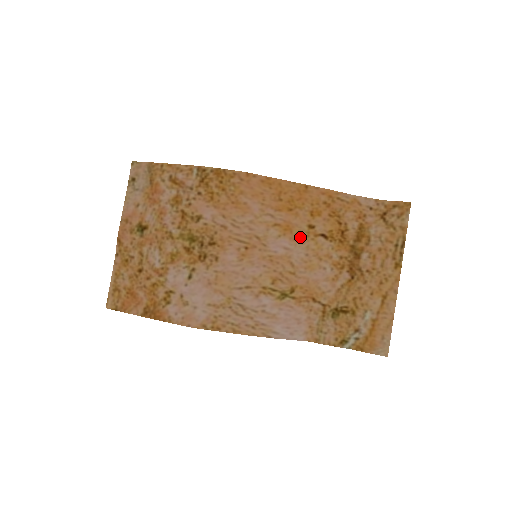
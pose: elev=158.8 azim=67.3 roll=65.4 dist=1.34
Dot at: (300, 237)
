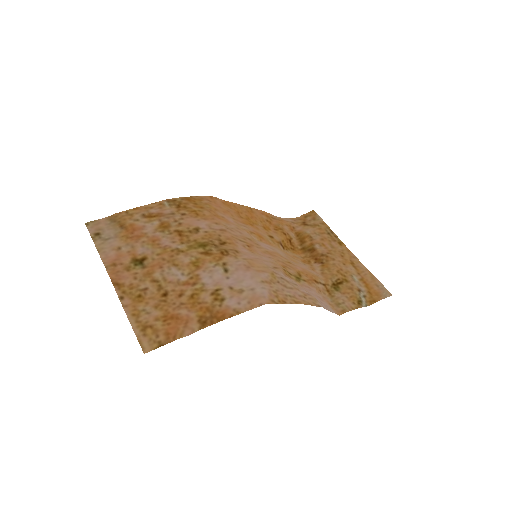
Dot at: (271, 243)
